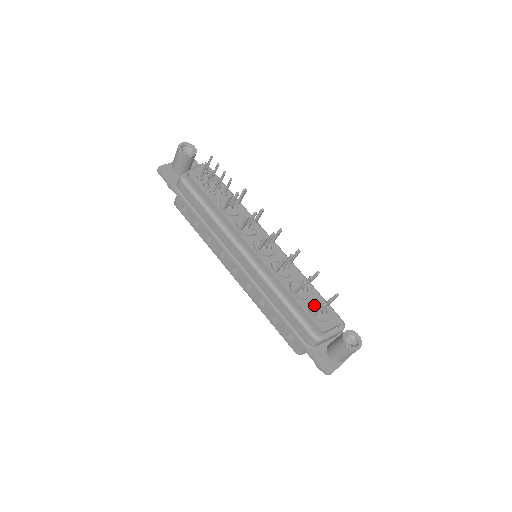
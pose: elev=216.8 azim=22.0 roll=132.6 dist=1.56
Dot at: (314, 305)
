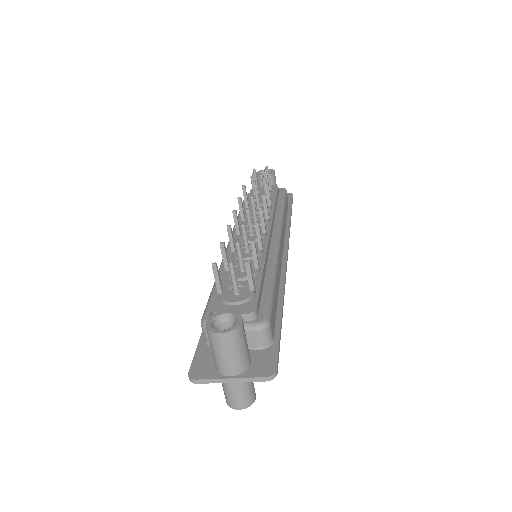
Dot at: occluded
